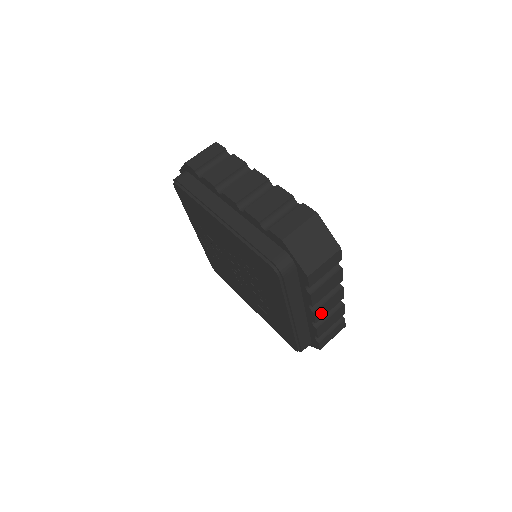
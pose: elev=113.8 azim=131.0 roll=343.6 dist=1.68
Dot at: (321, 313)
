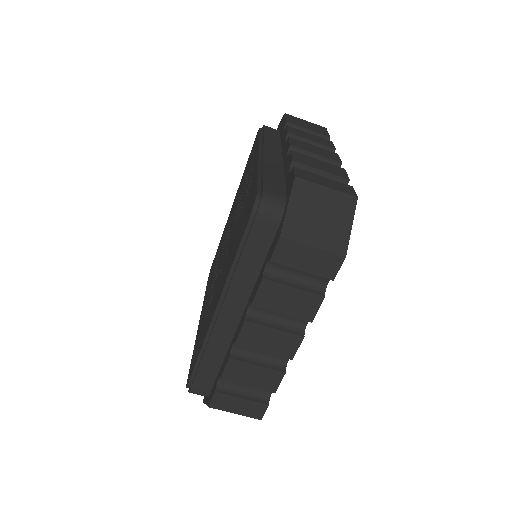
Dot at: occluded
